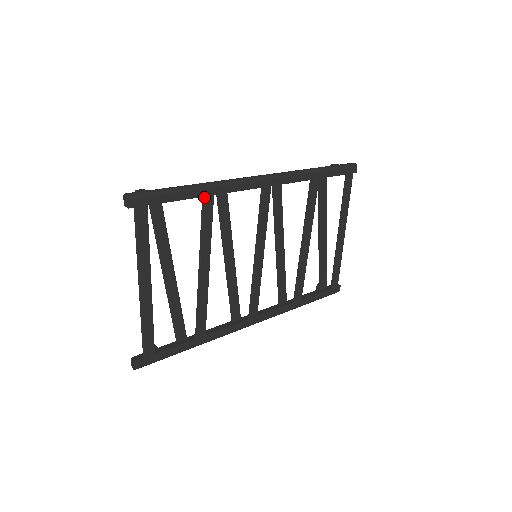
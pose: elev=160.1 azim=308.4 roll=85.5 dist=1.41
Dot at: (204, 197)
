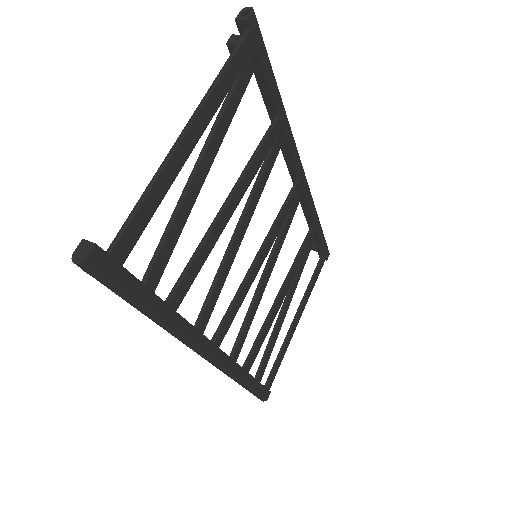
Dot at: (279, 117)
